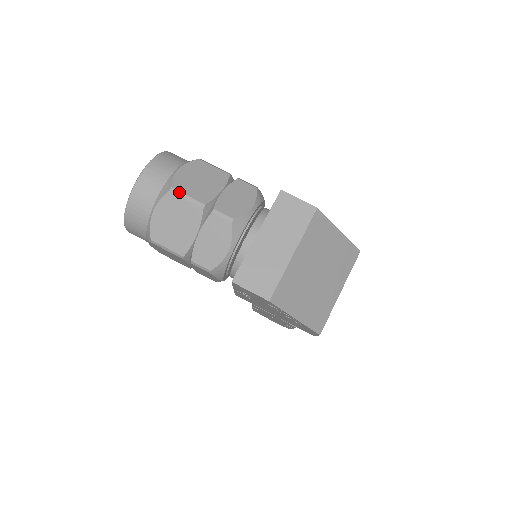
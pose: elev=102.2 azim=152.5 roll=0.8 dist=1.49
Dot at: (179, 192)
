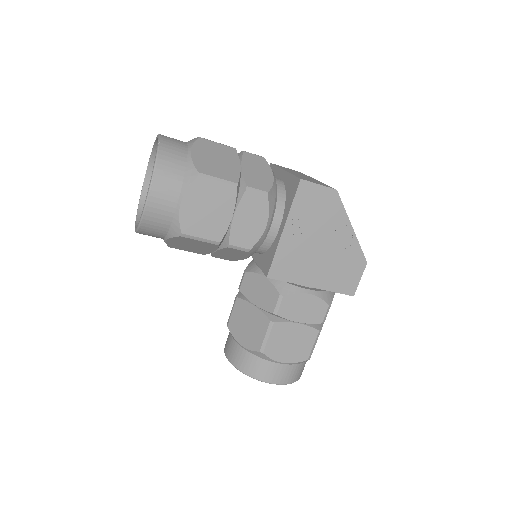
Dot at: occluded
